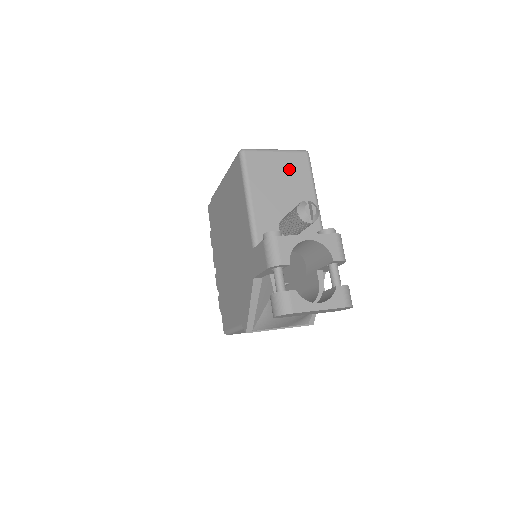
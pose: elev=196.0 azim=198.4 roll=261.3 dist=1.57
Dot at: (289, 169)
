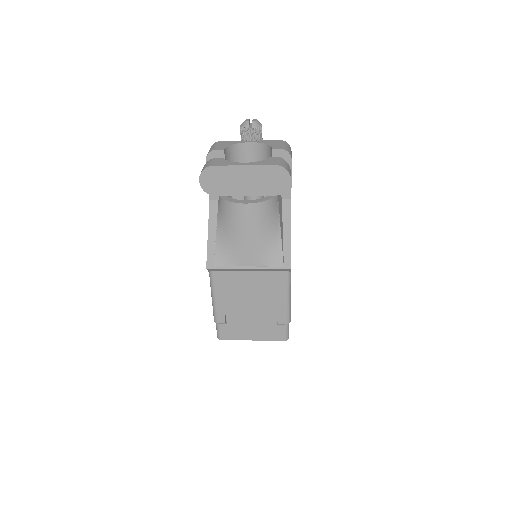
Dot at: occluded
